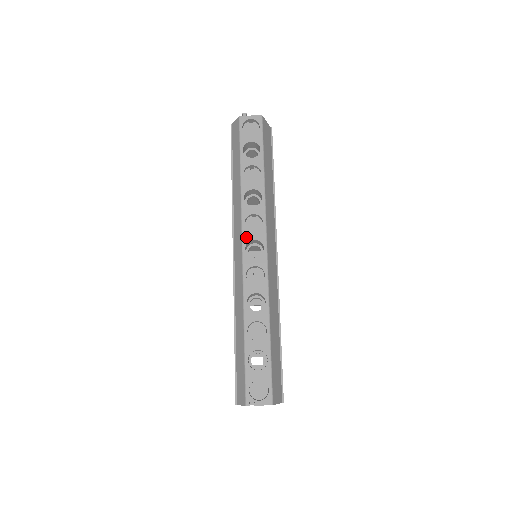
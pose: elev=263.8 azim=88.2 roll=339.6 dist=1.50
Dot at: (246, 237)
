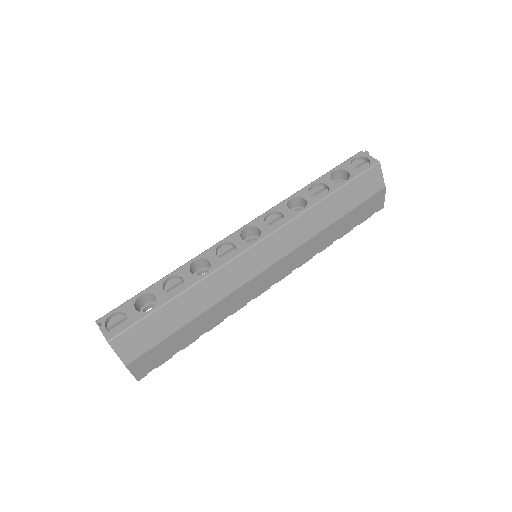
Dot at: (256, 222)
